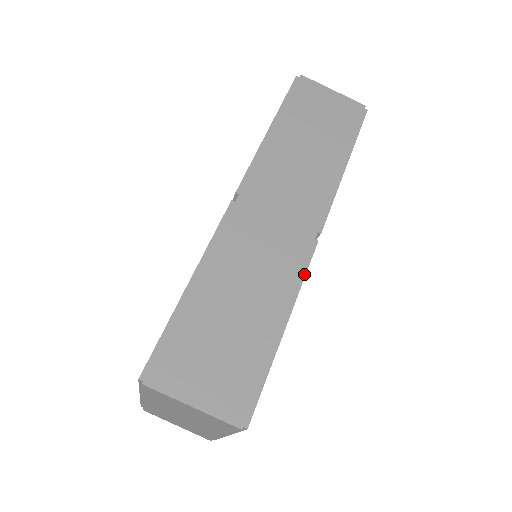
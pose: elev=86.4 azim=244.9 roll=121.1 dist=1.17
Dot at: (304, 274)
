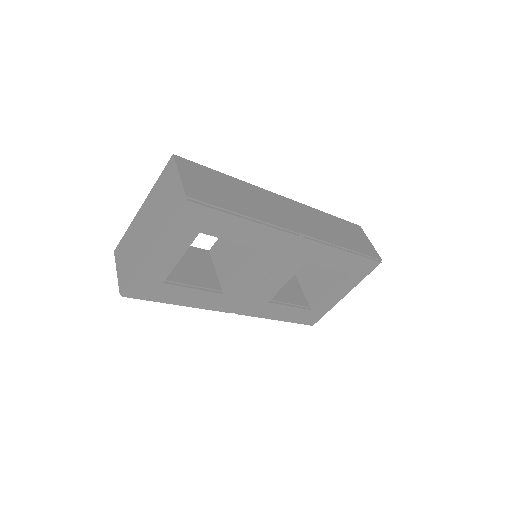
Dot at: (278, 229)
